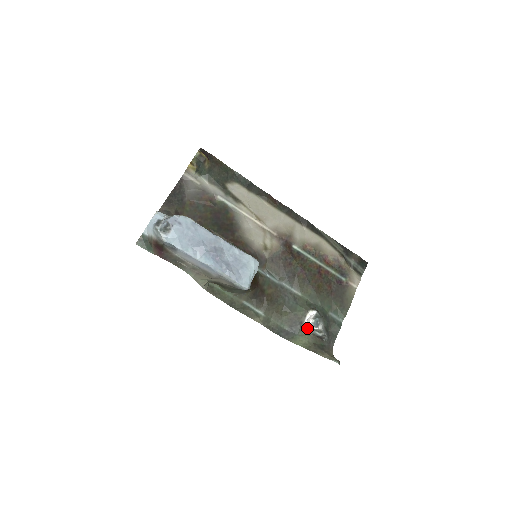
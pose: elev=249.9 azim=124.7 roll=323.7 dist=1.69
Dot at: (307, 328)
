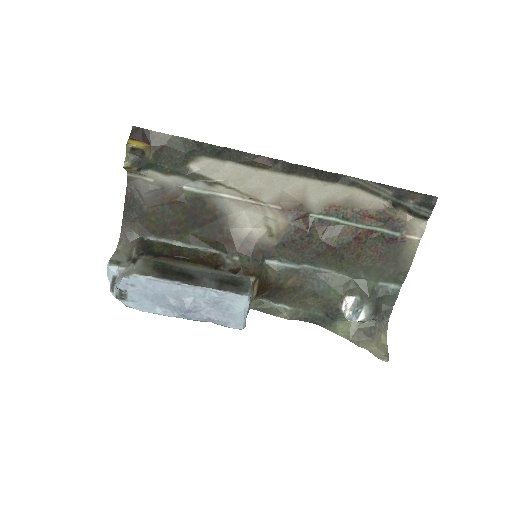
Dot at: (345, 317)
